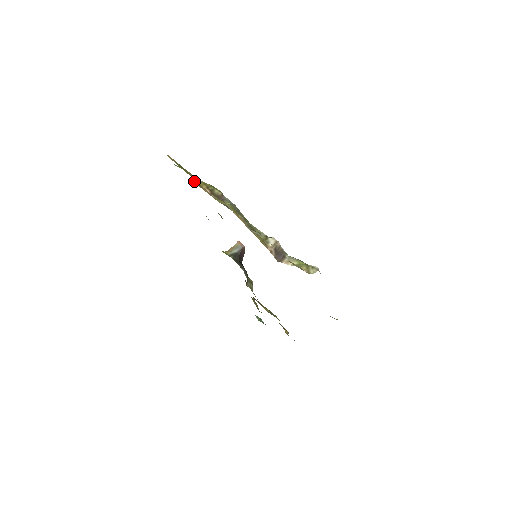
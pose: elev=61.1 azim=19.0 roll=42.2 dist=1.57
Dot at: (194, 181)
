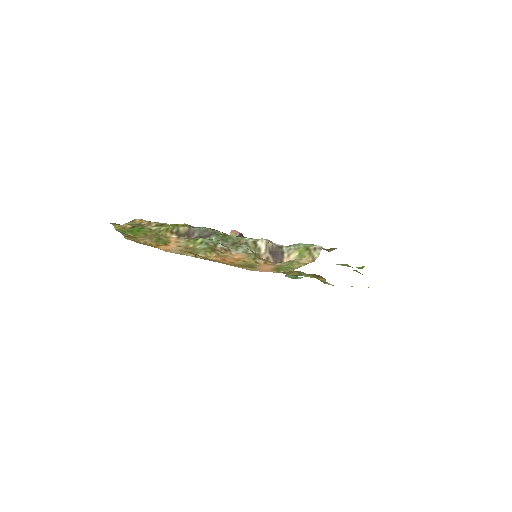
Dot at: occluded
